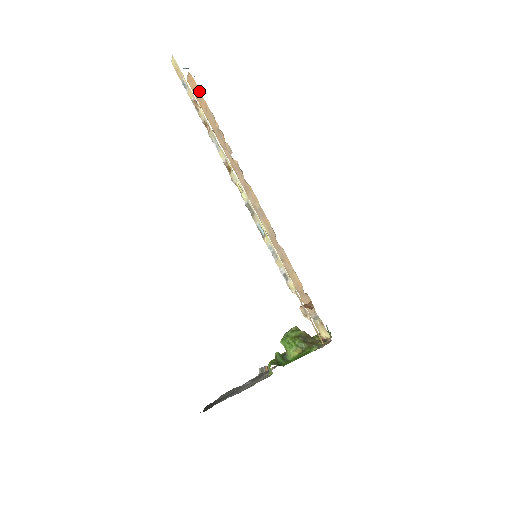
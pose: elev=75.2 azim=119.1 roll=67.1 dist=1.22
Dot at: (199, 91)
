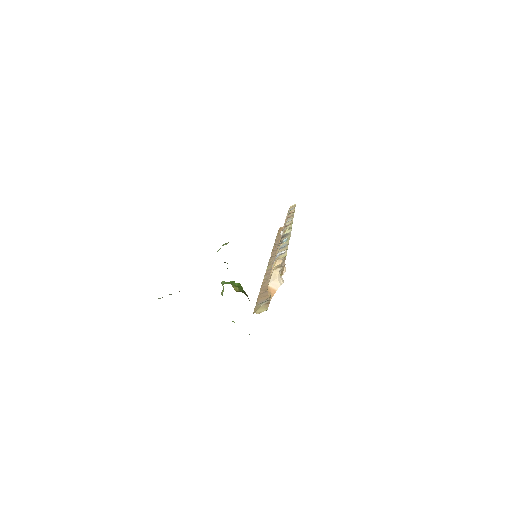
Dot at: occluded
